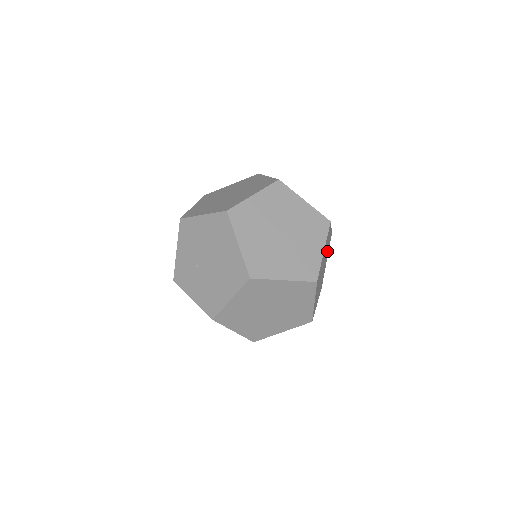
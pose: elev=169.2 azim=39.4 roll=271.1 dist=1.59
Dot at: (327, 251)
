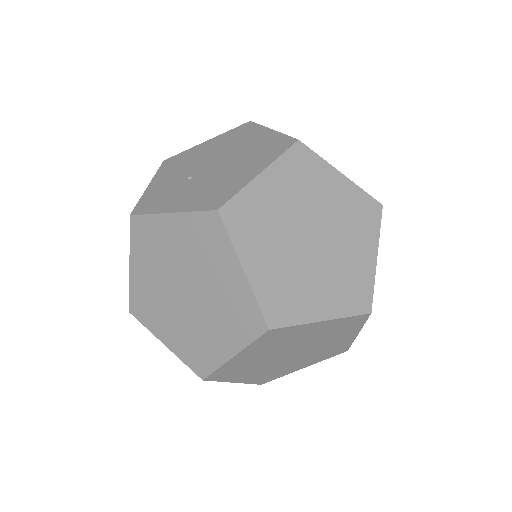
Dot at: occluded
